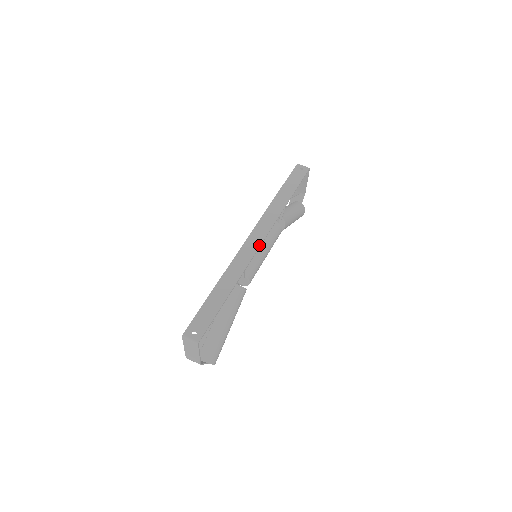
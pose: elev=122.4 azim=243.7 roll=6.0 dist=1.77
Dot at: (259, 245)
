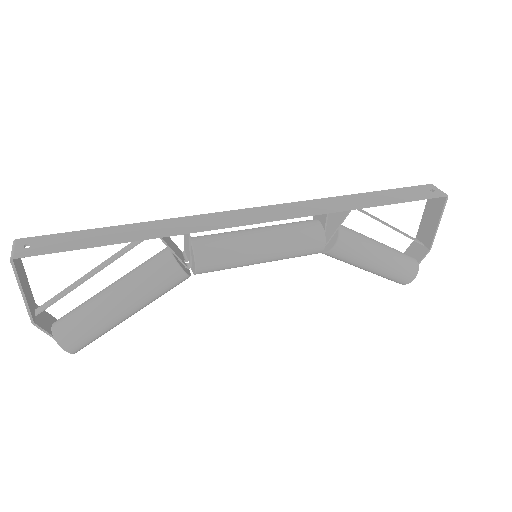
Dot at: (250, 221)
